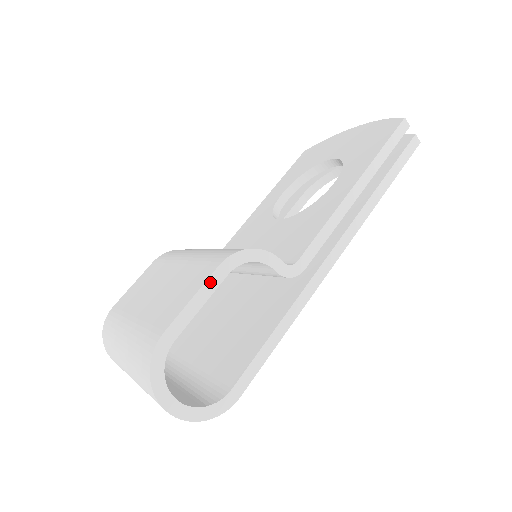
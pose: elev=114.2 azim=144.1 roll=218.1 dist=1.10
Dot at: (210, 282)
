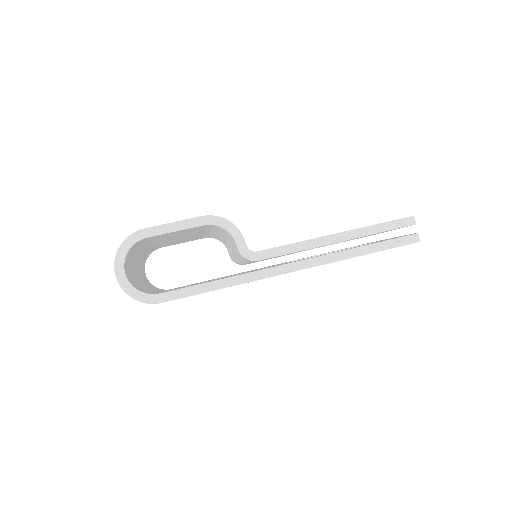
Dot at: (190, 221)
